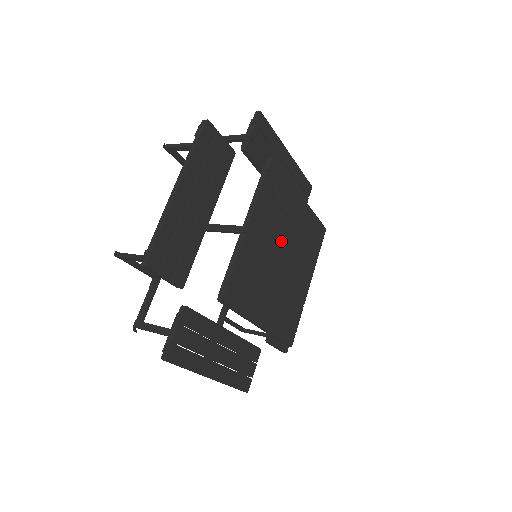
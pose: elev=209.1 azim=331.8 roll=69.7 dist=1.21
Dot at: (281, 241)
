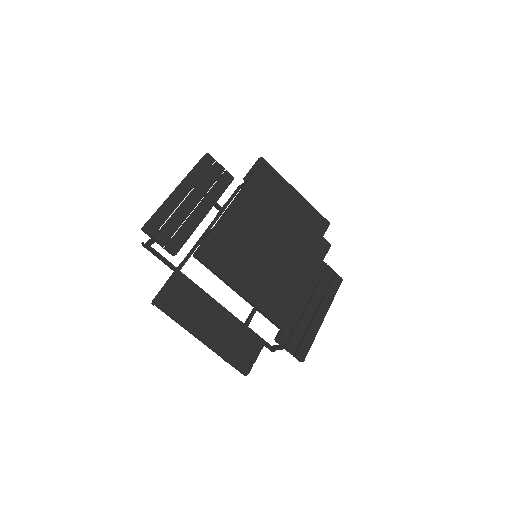
Dot at: (267, 235)
